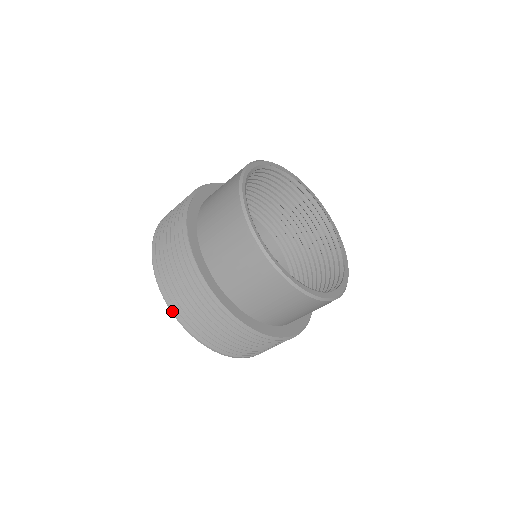
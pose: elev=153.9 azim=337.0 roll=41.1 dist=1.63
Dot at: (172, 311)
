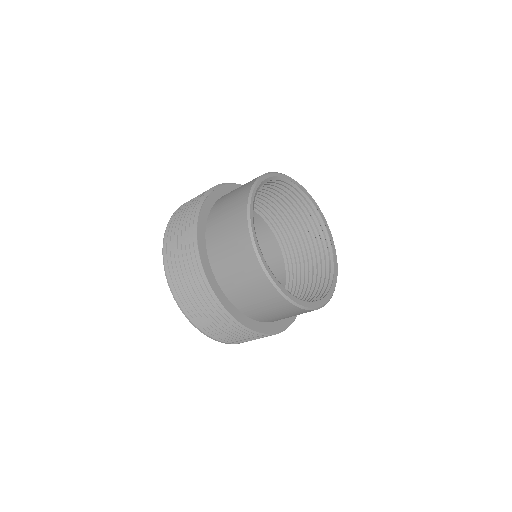
Dot at: (165, 270)
